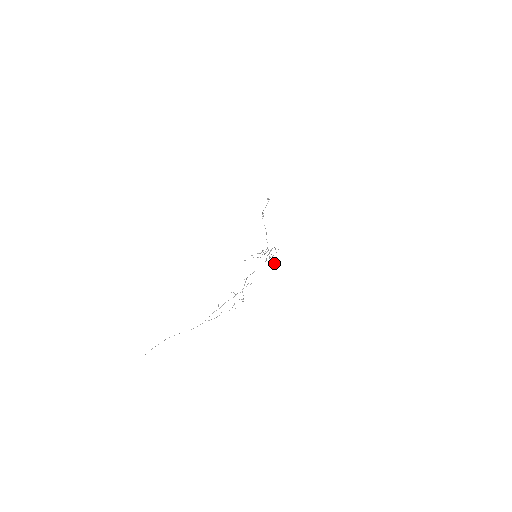
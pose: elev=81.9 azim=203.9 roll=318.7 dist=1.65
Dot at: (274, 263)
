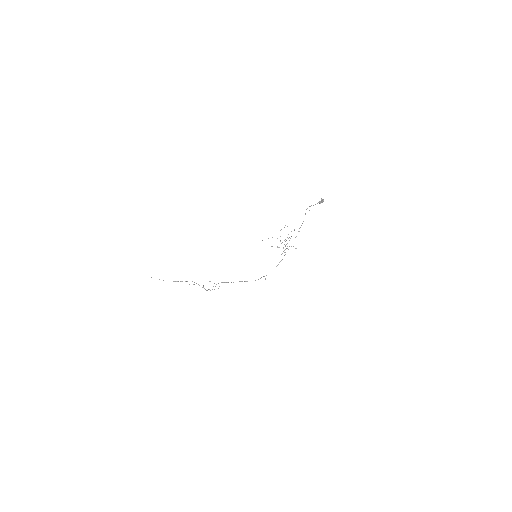
Dot at: occluded
